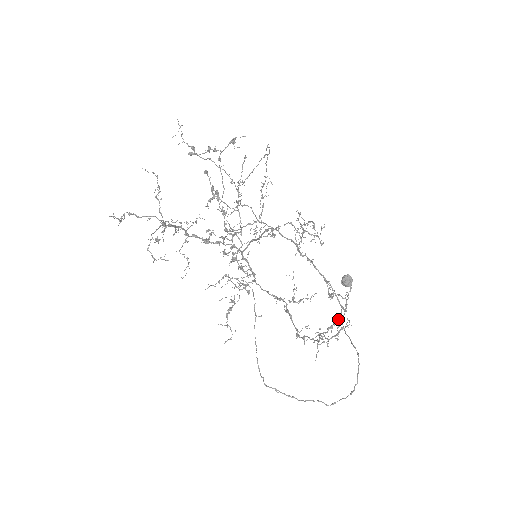
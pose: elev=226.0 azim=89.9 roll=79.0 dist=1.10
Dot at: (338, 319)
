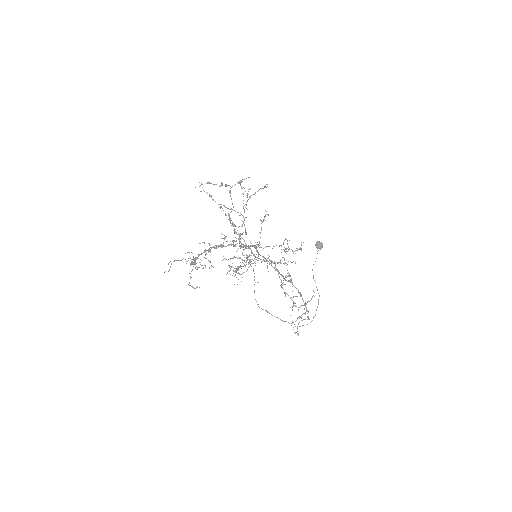
Dot at: occluded
